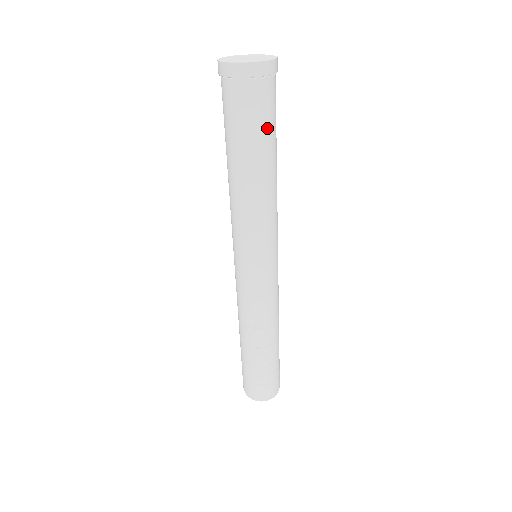
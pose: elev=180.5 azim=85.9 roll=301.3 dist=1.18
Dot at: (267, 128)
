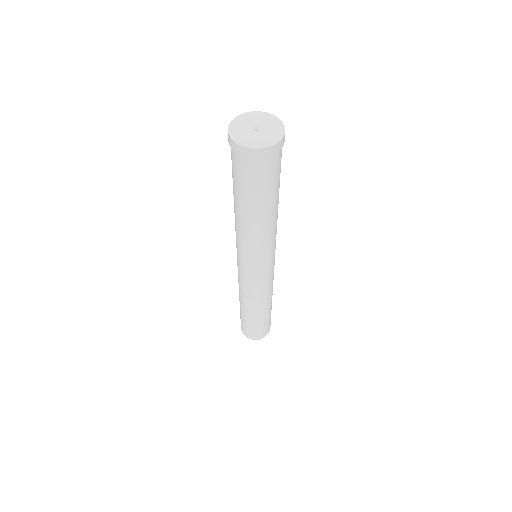
Dot at: (273, 186)
